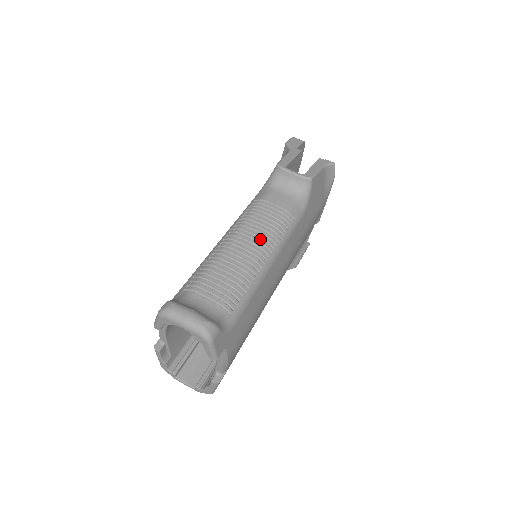
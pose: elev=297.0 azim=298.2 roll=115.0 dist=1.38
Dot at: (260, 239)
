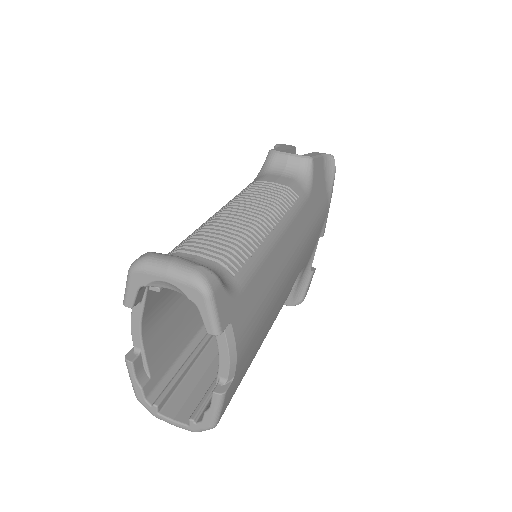
Dot at: (261, 207)
